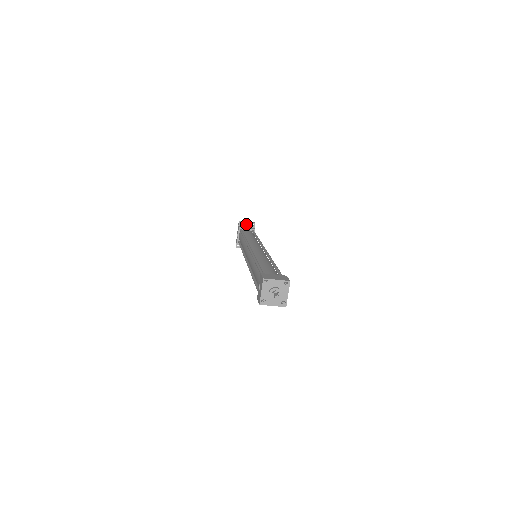
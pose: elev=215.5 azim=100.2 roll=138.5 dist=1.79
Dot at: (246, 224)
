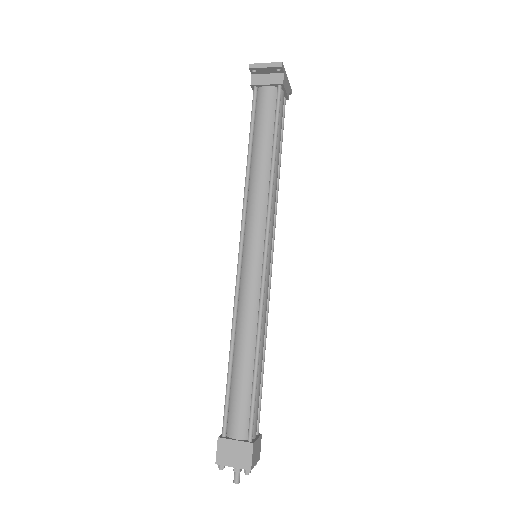
Dot at: (264, 70)
